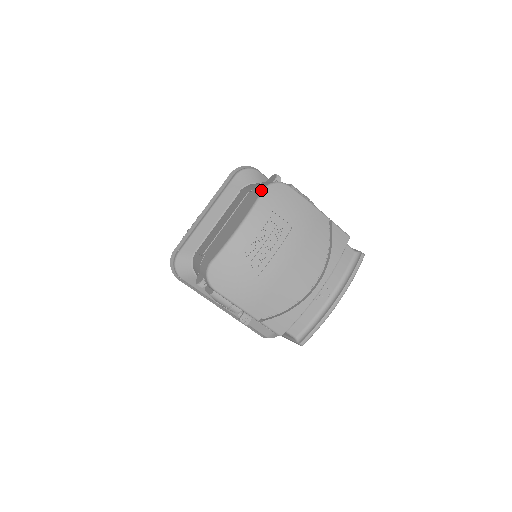
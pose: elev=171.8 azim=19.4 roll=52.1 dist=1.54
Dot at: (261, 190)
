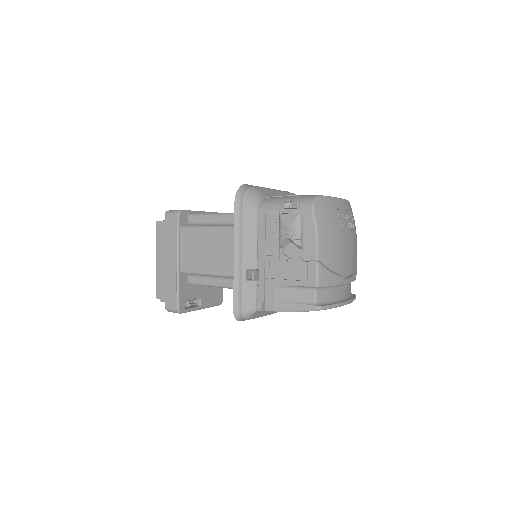
Dot at: occluded
